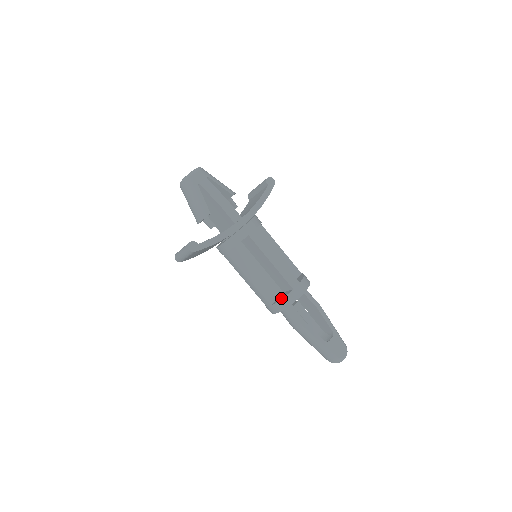
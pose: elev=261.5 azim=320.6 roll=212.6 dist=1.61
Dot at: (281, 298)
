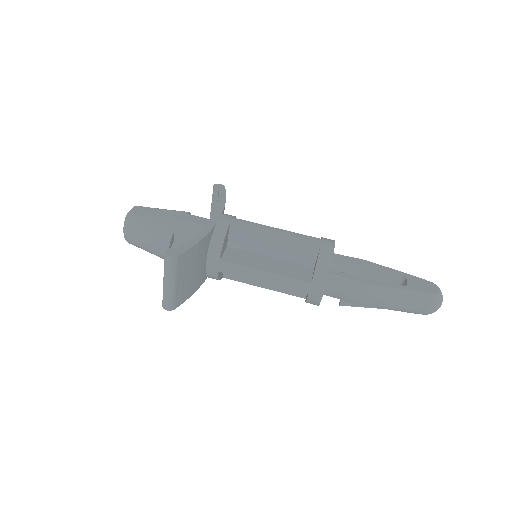
Dot at: occluded
